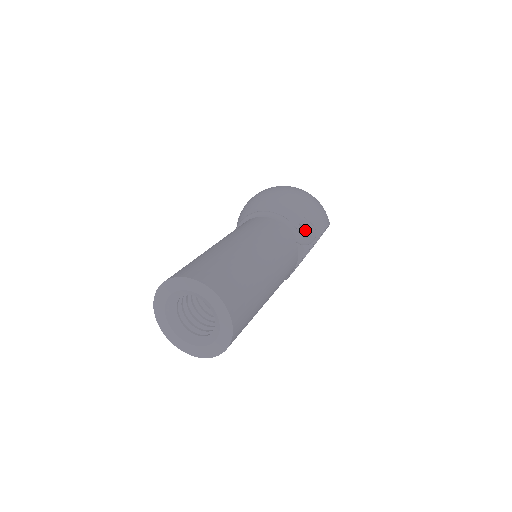
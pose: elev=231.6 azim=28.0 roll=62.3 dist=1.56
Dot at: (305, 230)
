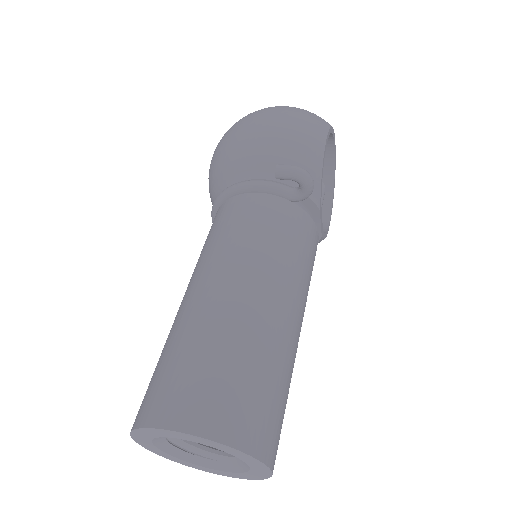
Dot at: occluded
